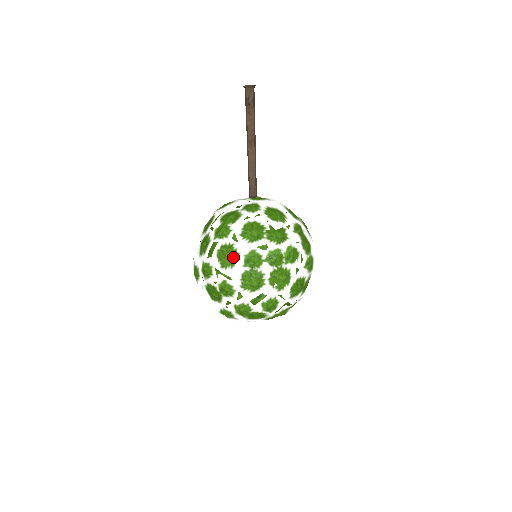
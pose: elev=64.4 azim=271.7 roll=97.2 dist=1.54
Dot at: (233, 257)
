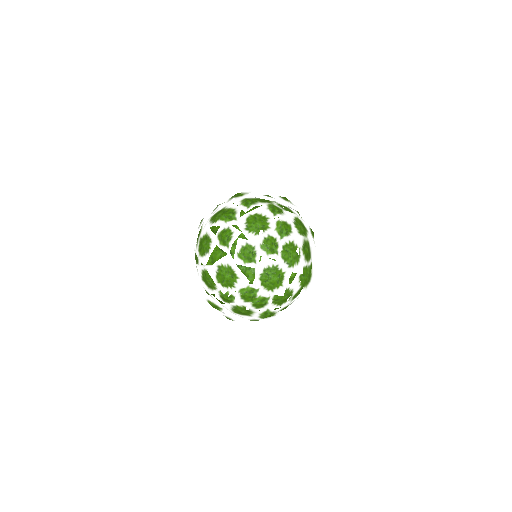
Dot at: occluded
